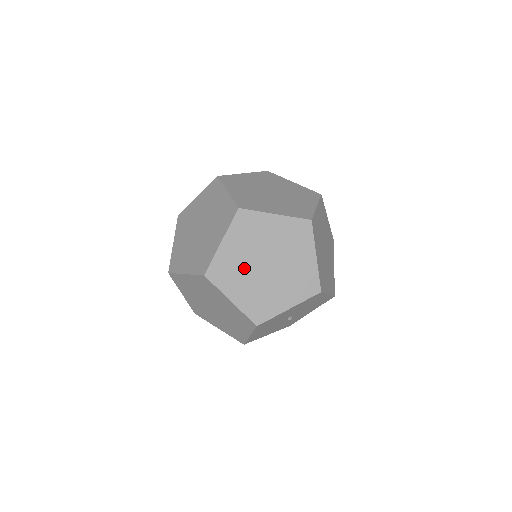
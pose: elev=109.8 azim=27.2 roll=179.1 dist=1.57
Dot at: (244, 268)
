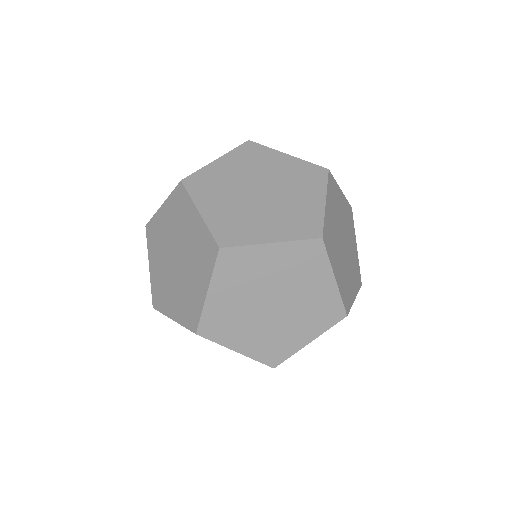
Dot at: (244, 314)
